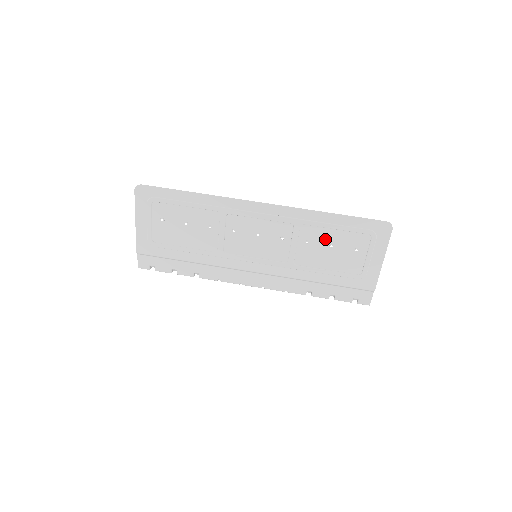
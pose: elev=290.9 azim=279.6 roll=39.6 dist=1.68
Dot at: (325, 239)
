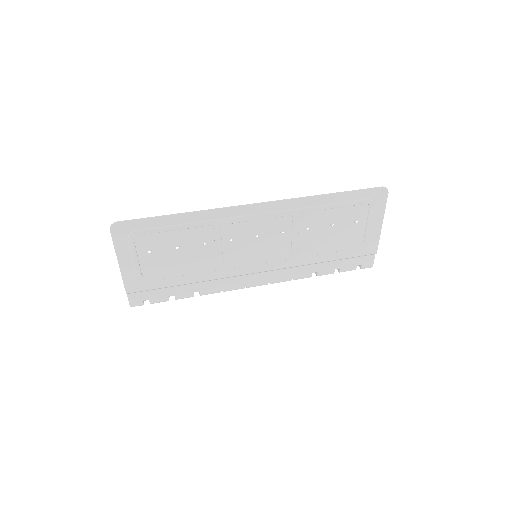
Dot at: (325, 220)
